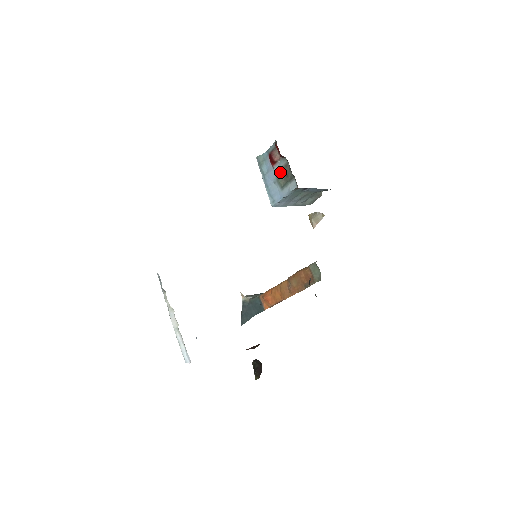
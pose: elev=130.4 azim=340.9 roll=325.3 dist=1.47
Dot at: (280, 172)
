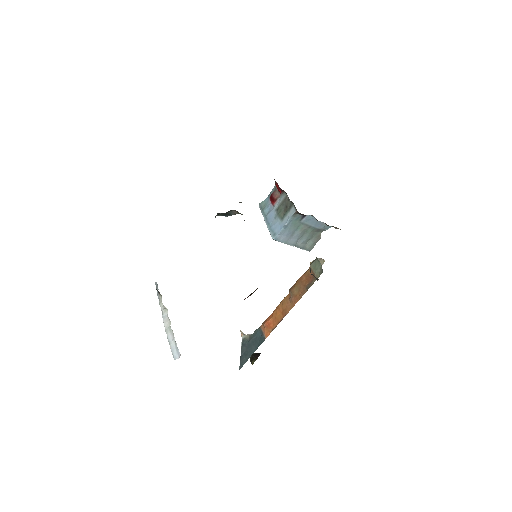
Dot at: (280, 207)
